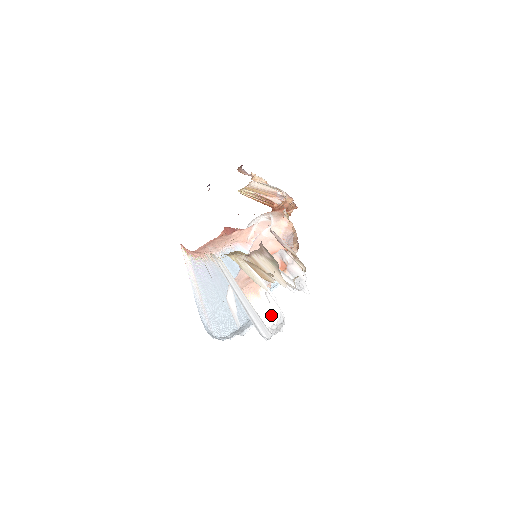
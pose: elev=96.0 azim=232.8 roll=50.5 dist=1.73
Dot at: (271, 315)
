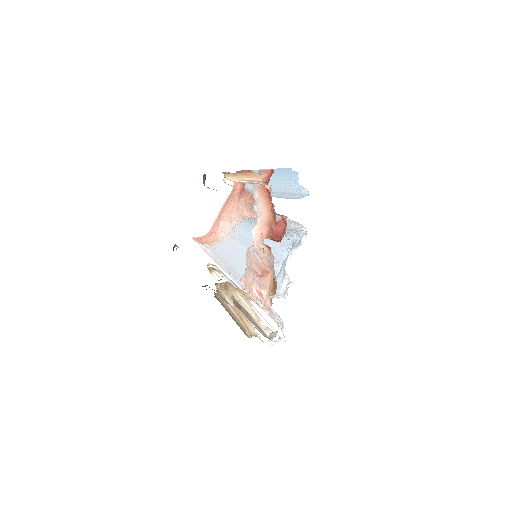
Dot at: occluded
